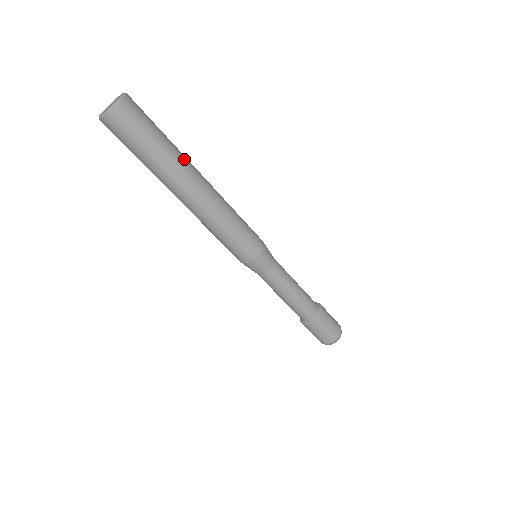
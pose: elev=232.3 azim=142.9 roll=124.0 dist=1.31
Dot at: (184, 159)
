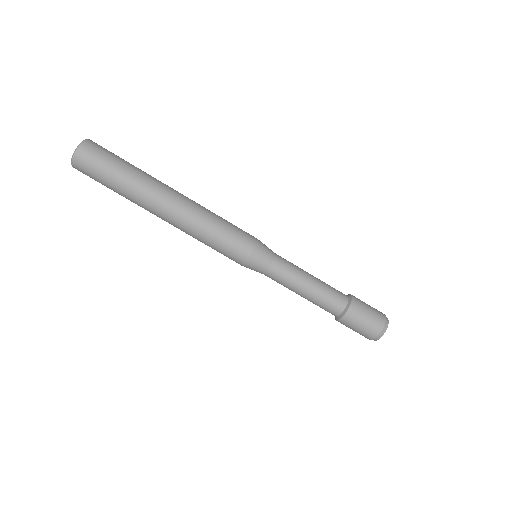
Dot at: (148, 182)
